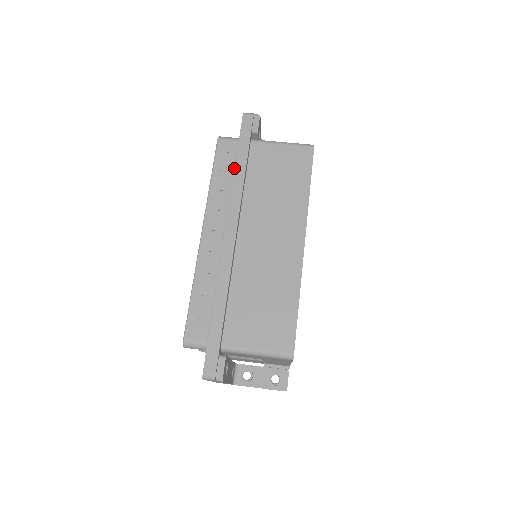
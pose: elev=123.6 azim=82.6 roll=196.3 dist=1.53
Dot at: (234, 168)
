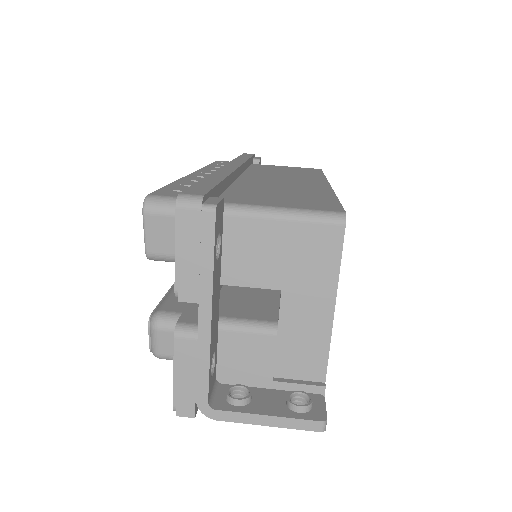
Dot at: (235, 158)
